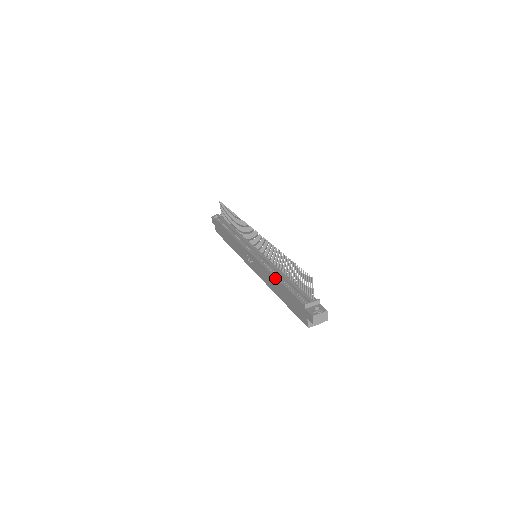
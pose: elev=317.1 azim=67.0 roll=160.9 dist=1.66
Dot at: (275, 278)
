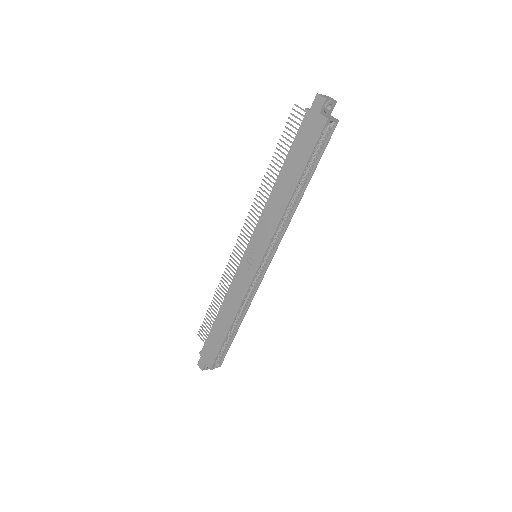
Dot at: (276, 182)
